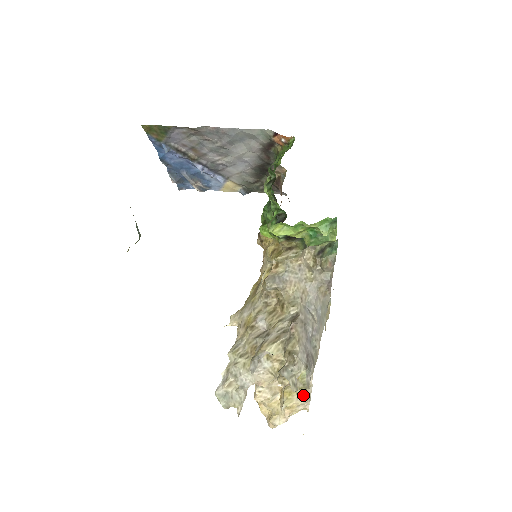
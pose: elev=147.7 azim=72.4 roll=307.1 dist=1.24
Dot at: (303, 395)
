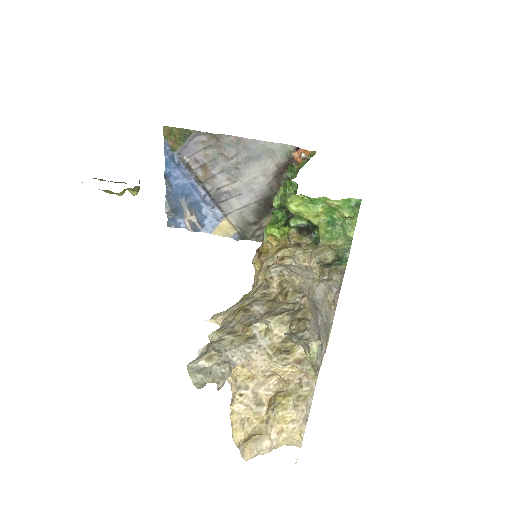
Dot at: (301, 404)
